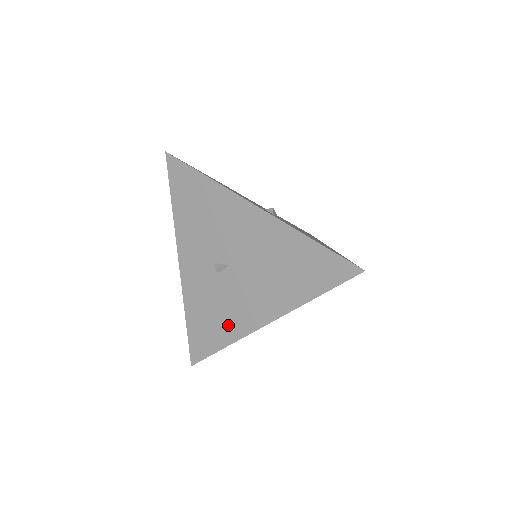
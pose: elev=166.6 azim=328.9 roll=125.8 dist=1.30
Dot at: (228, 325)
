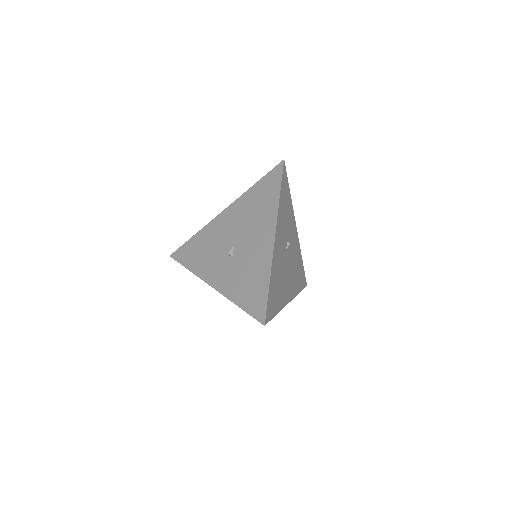
Dot at: (260, 268)
